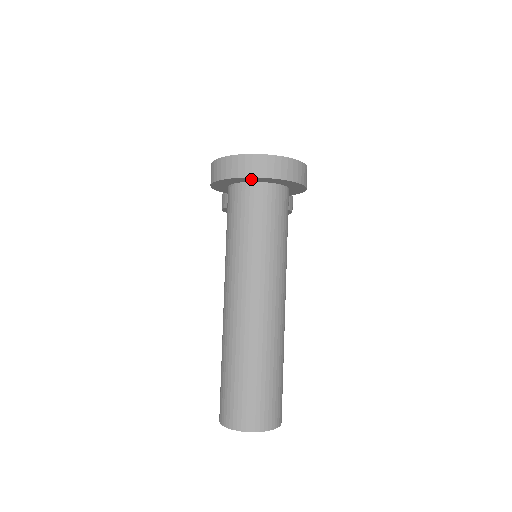
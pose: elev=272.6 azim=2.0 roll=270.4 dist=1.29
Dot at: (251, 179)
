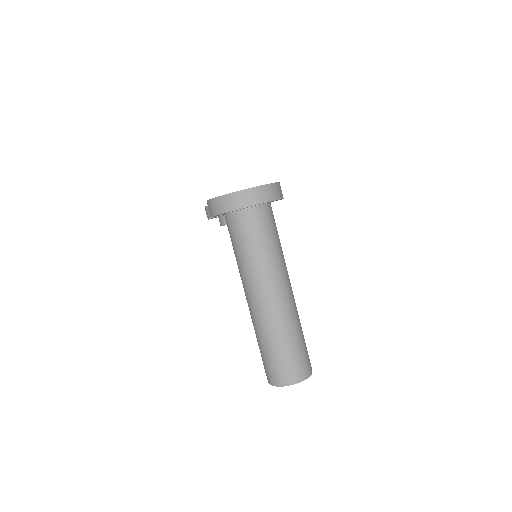
Dot at: occluded
